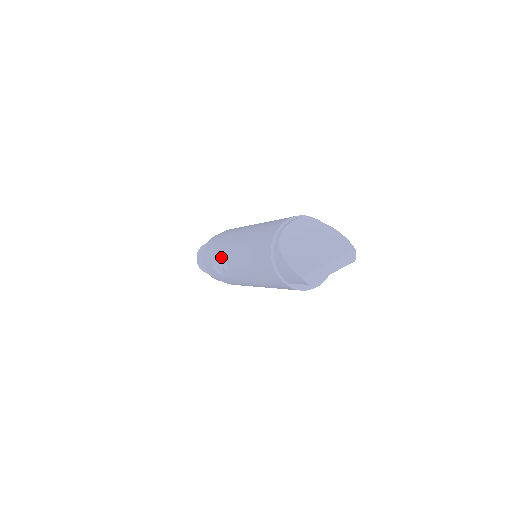
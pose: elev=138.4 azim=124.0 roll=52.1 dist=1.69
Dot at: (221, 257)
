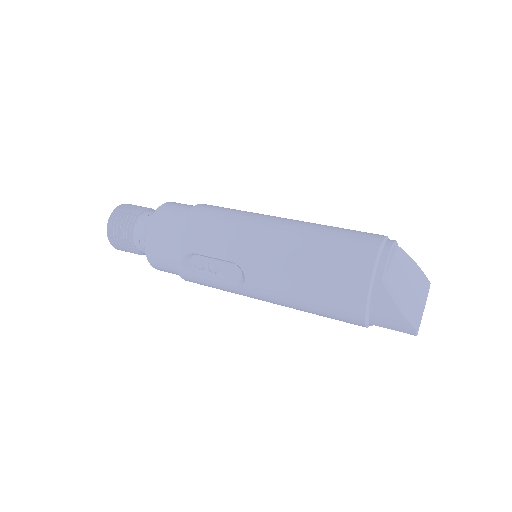
Dot at: (217, 258)
